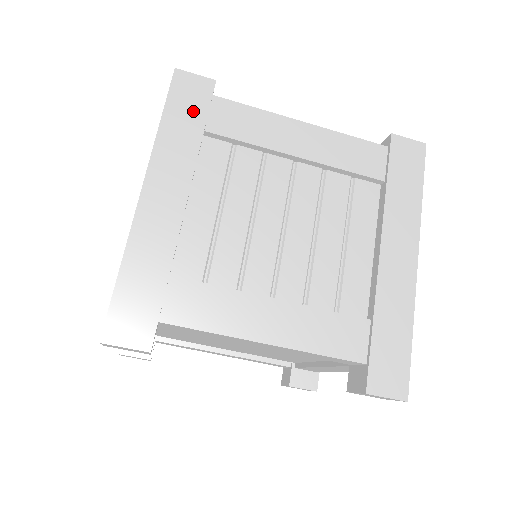
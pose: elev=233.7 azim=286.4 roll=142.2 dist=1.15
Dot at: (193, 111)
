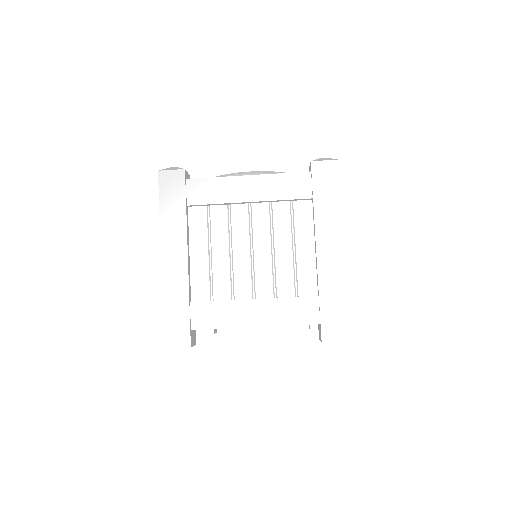
Dot at: (176, 196)
